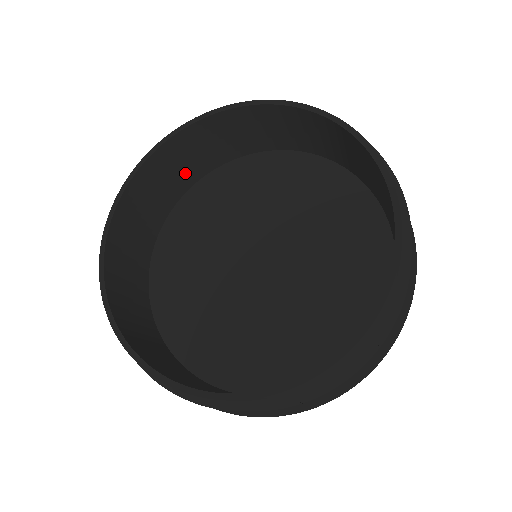
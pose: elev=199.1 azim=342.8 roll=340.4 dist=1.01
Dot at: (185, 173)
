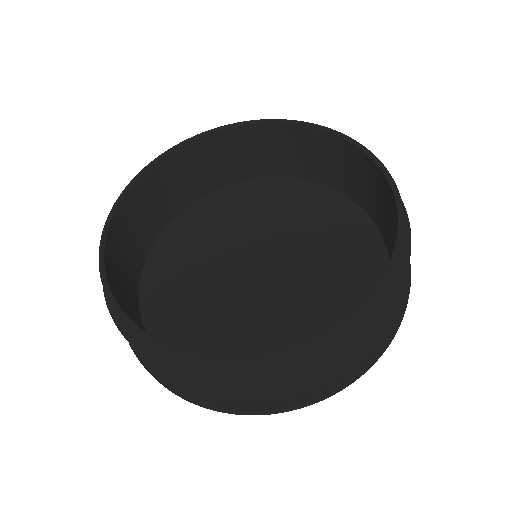
Dot at: (154, 217)
